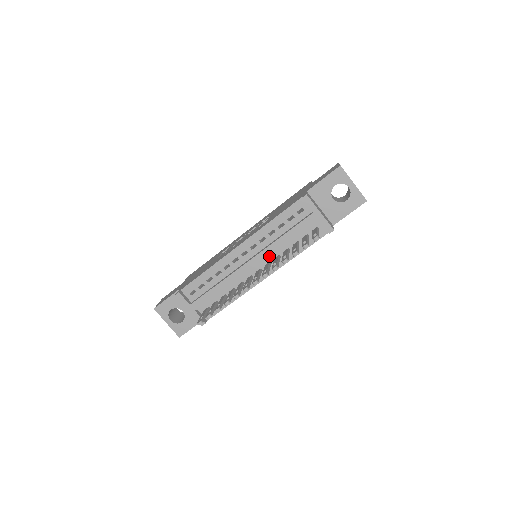
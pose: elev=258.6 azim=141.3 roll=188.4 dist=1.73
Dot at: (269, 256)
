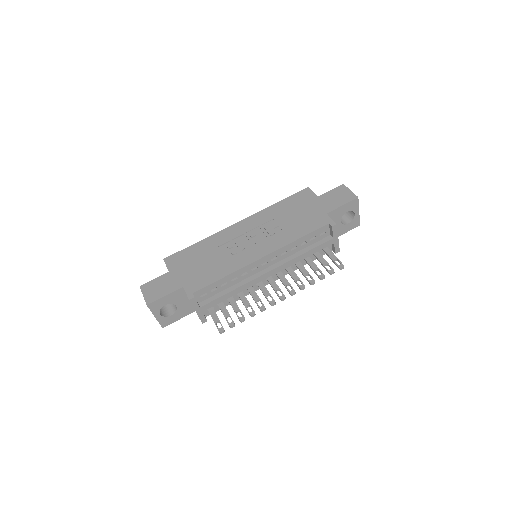
Dot at: occluded
